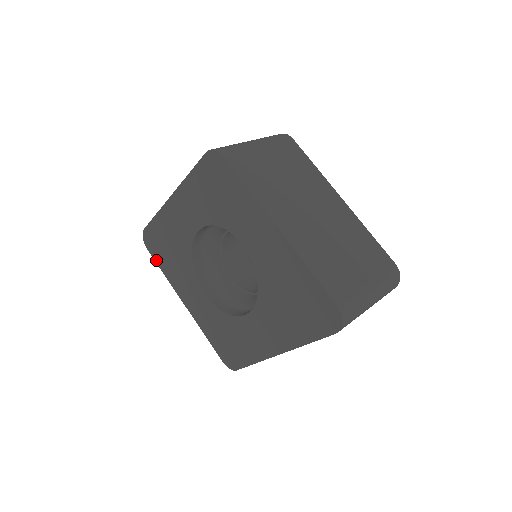
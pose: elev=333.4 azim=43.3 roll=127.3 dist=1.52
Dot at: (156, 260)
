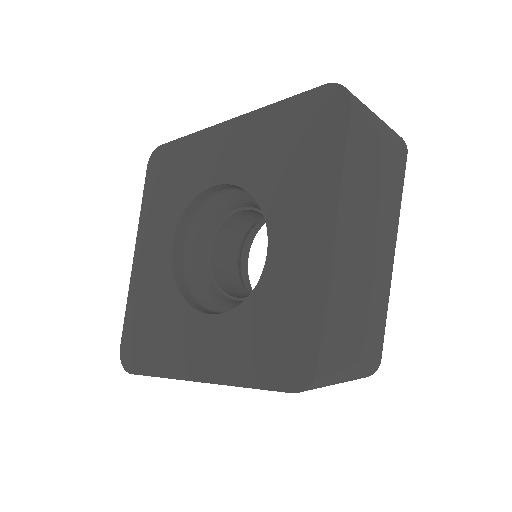
Dot at: (145, 371)
